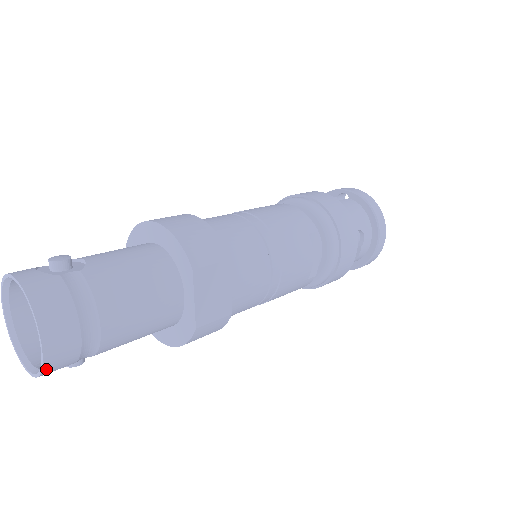
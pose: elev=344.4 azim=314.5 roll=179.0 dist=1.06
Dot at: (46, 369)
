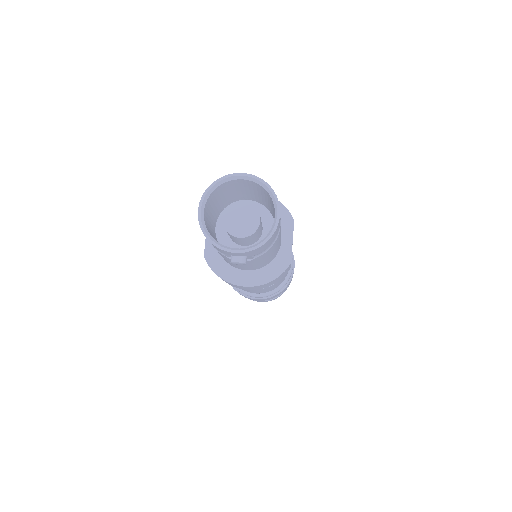
Dot at: (269, 240)
